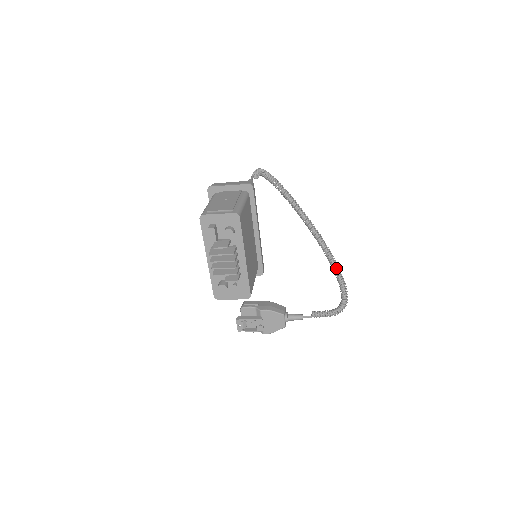
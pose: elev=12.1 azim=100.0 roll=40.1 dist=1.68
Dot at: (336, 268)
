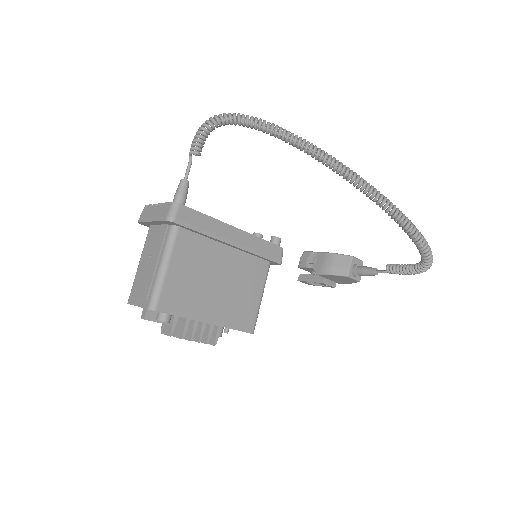
Dot at: (395, 219)
